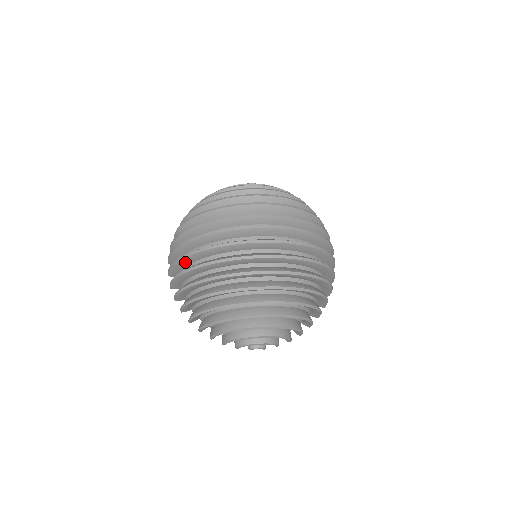
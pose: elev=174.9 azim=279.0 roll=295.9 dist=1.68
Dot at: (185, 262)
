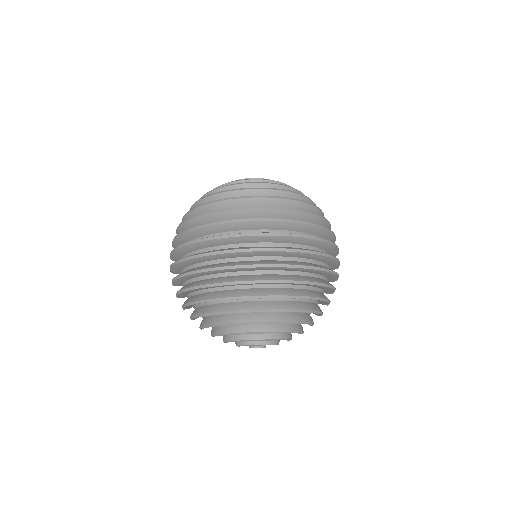
Dot at: (183, 265)
